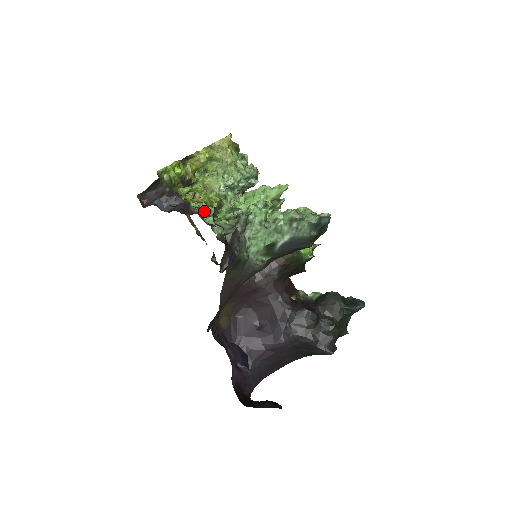
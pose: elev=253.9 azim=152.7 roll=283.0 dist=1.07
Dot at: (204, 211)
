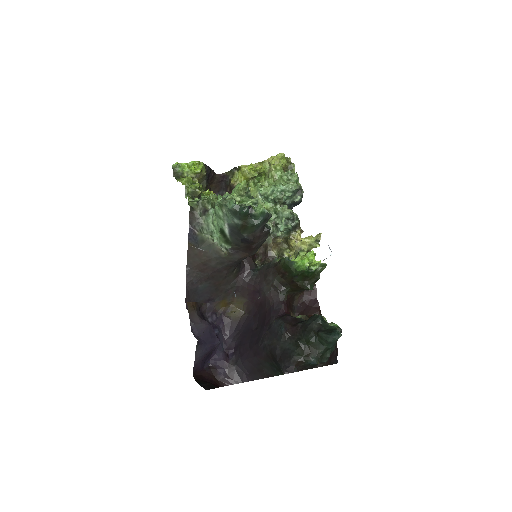
Dot at: occluded
